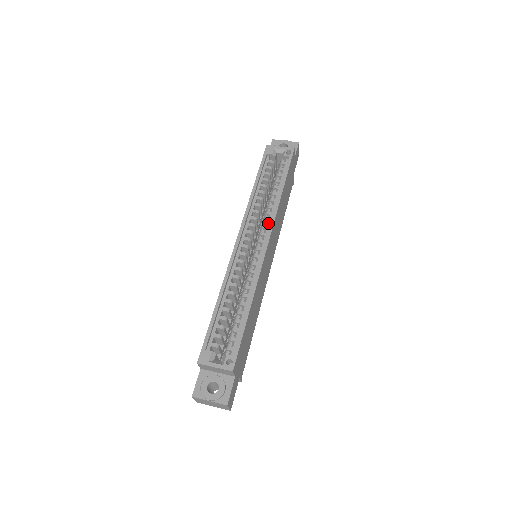
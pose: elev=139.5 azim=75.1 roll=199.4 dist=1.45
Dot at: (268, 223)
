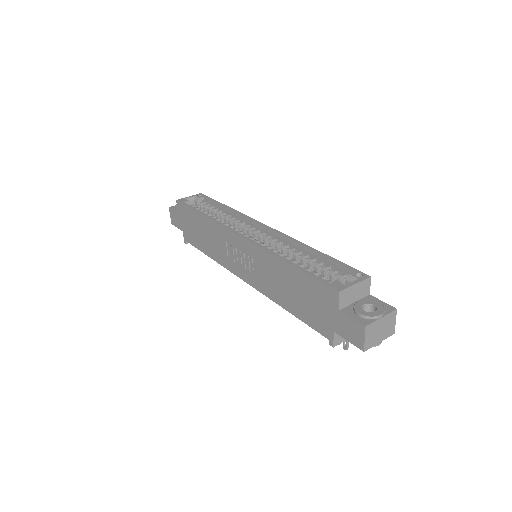
Dot at: (246, 222)
